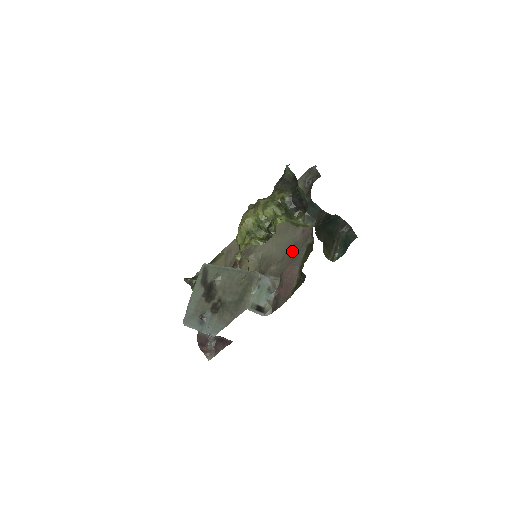
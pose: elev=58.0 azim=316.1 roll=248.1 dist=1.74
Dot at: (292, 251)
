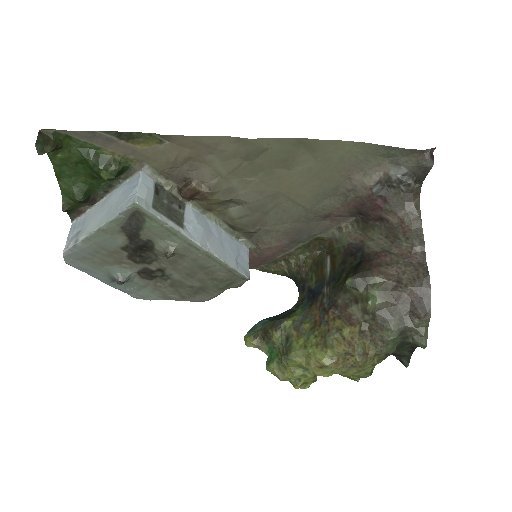
Dot at: (295, 231)
